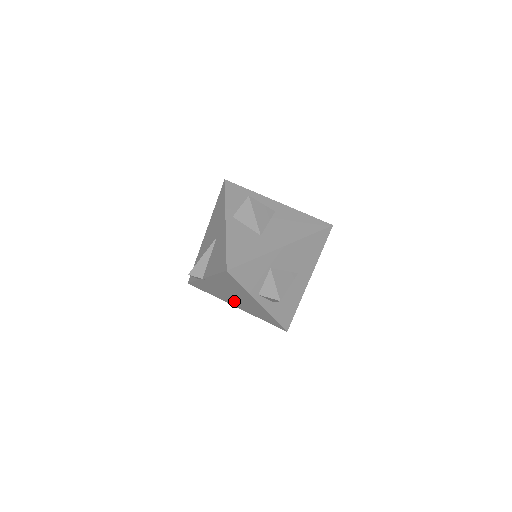
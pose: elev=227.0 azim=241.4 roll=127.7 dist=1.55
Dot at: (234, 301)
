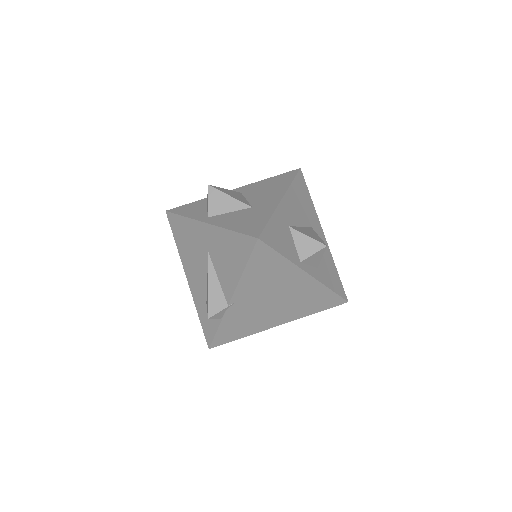
Dot at: (275, 313)
